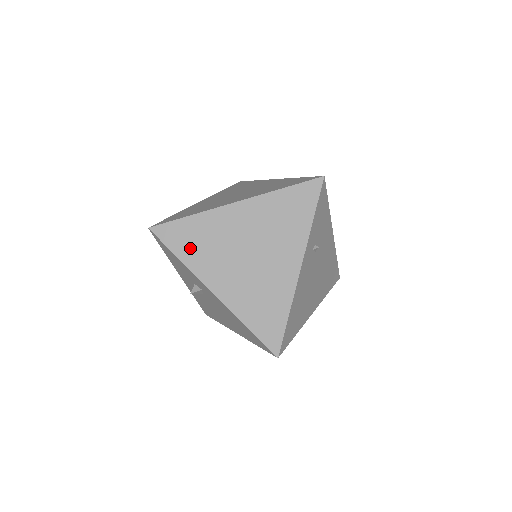
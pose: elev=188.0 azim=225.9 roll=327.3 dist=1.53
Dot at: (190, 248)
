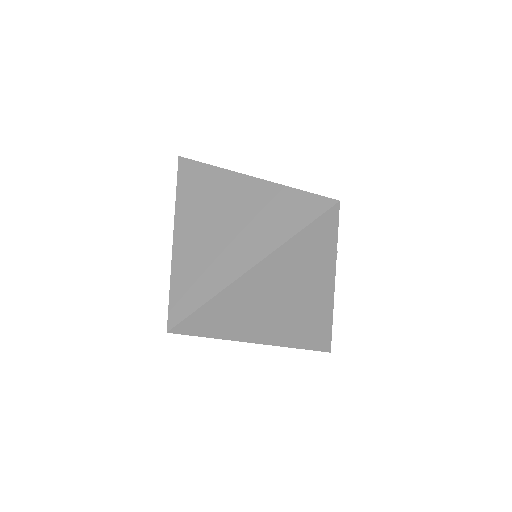
Dot at: (221, 326)
